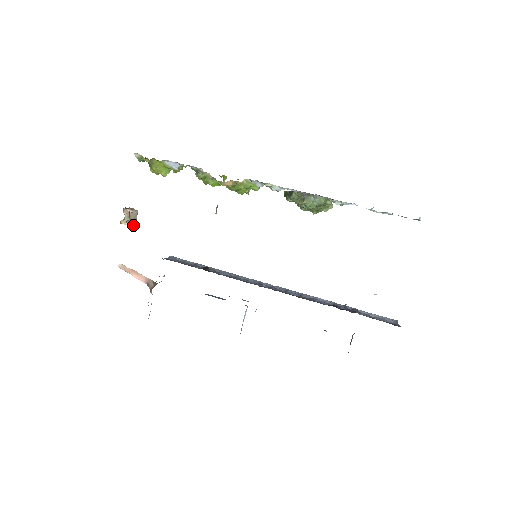
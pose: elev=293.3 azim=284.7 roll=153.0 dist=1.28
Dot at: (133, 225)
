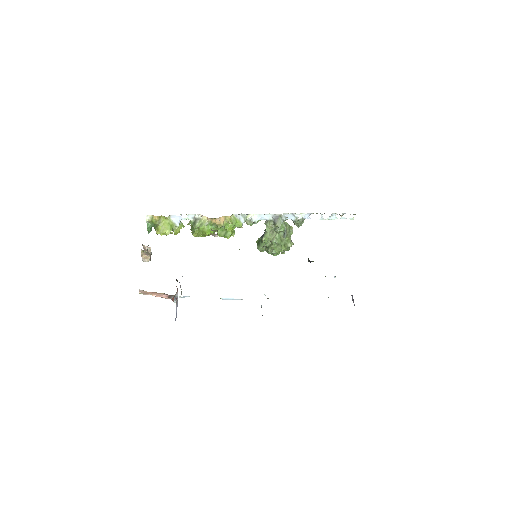
Dot at: (149, 260)
